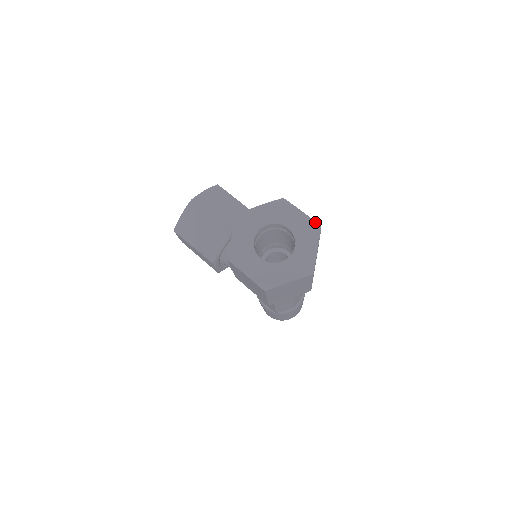
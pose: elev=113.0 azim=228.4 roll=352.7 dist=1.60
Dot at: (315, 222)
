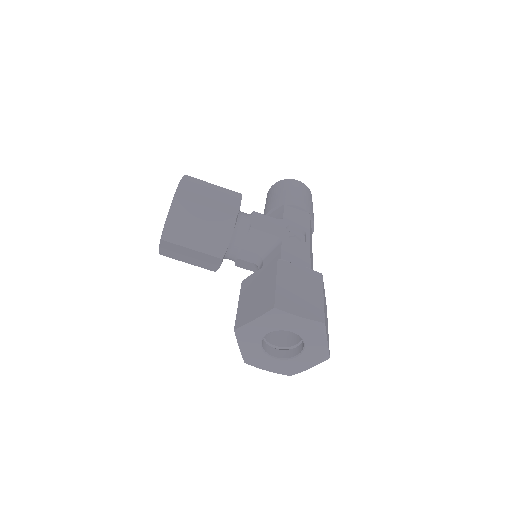
Dot at: (317, 322)
